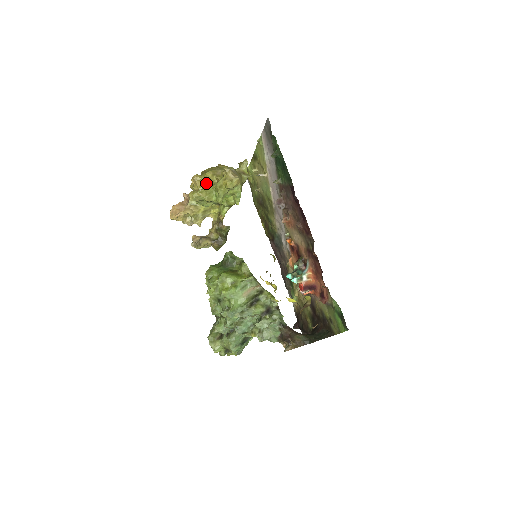
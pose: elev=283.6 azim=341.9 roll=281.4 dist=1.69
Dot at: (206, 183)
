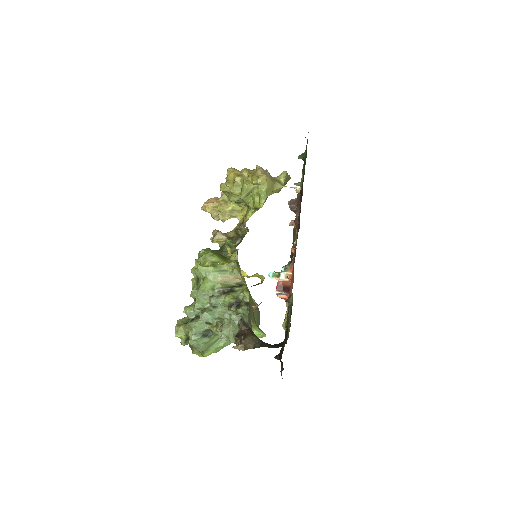
Dot at: (236, 175)
